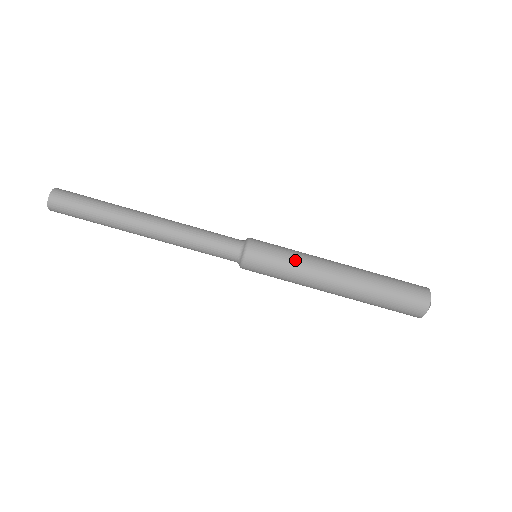
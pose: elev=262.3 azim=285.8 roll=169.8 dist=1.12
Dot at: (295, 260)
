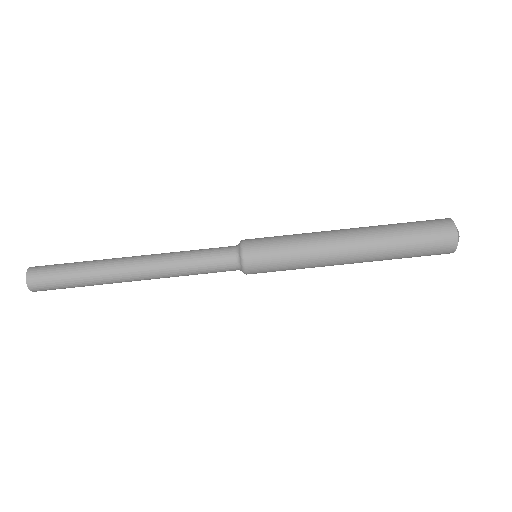
Dot at: (298, 253)
